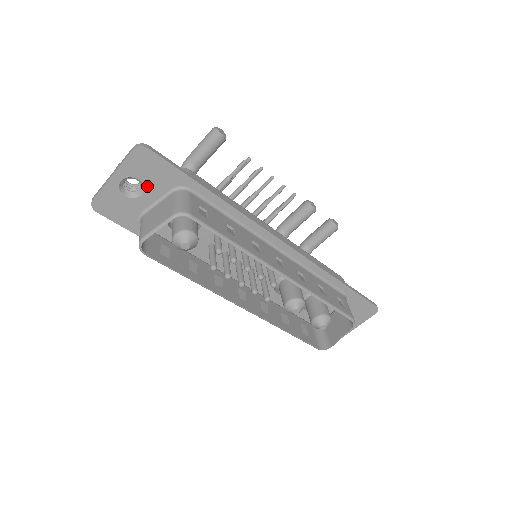
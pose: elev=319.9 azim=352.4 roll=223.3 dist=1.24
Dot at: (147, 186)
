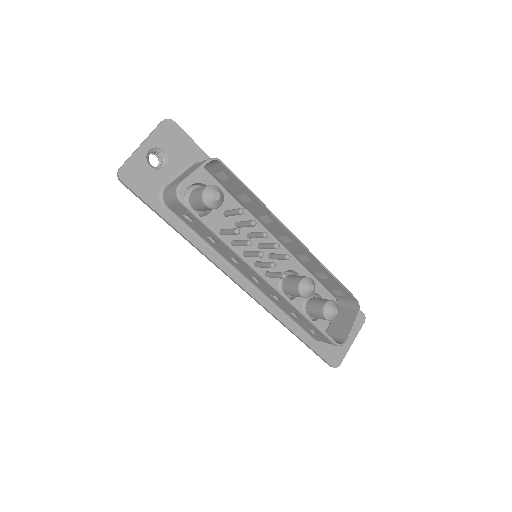
Dot at: (170, 158)
